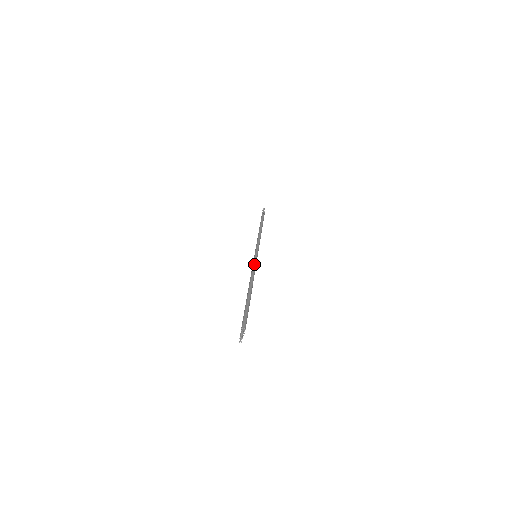
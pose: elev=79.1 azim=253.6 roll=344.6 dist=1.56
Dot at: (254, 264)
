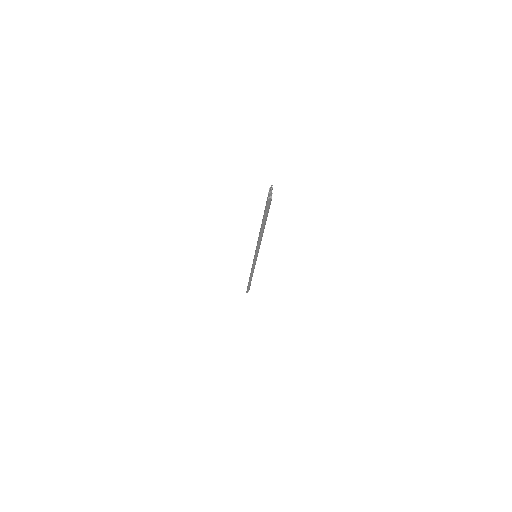
Dot at: occluded
